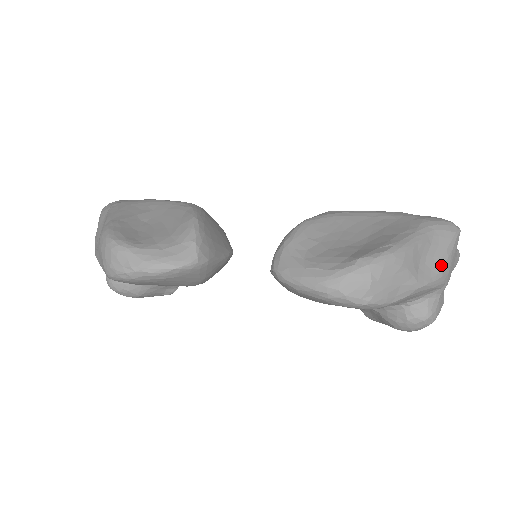
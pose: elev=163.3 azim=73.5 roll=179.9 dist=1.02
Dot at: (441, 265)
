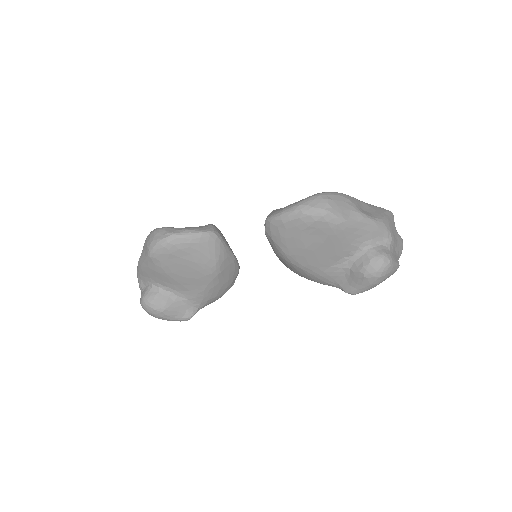
Dot at: (380, 216)
